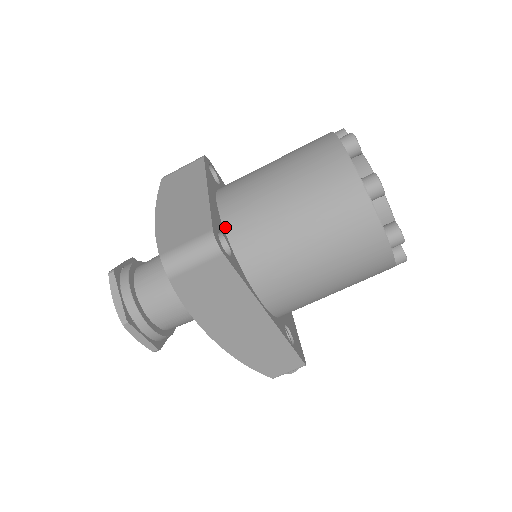
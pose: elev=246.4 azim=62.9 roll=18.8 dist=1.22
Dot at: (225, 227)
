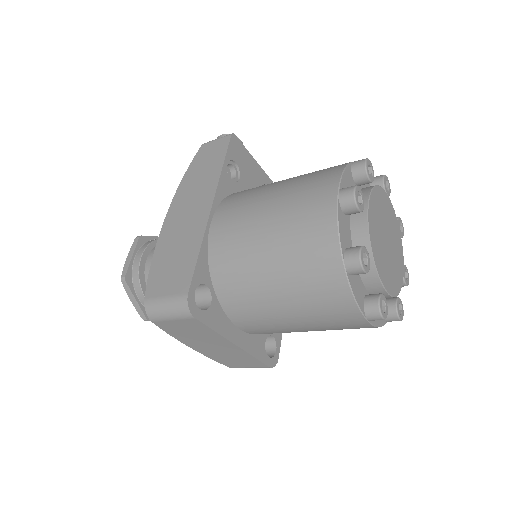
Dot at: (260, 334)
